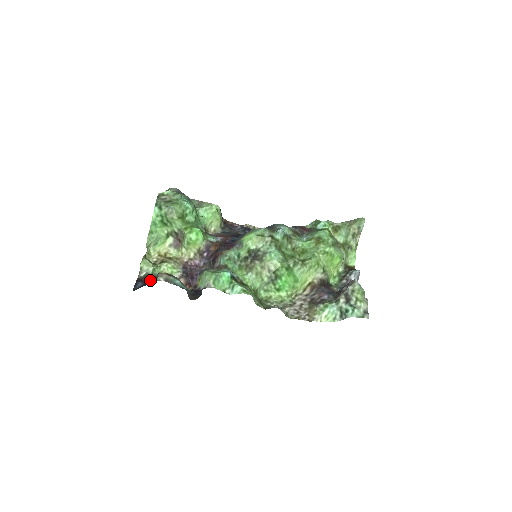
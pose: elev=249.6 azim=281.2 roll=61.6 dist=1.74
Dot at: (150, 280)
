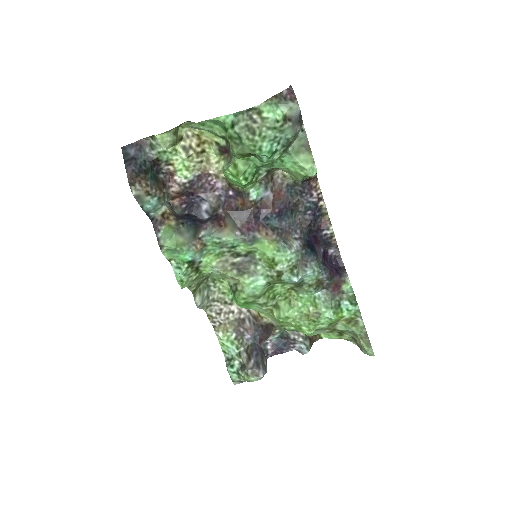
Dot at: (136, 168)
